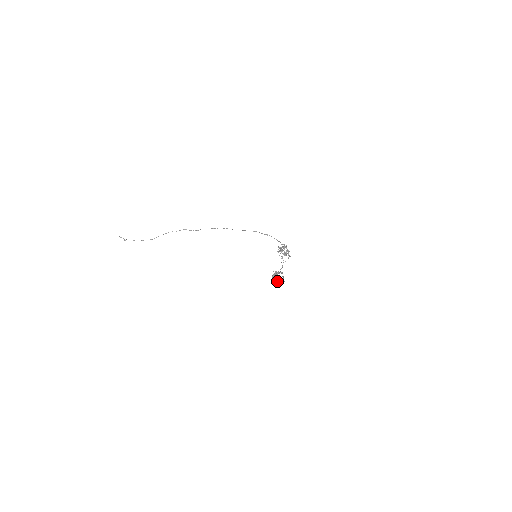
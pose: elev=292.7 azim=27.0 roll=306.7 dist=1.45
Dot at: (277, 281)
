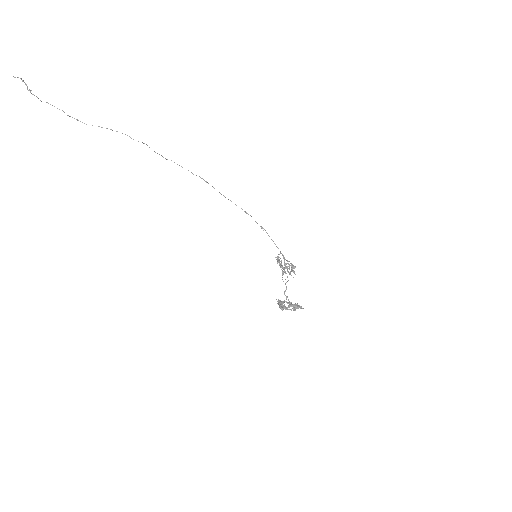
Dot at: (285, 308)
